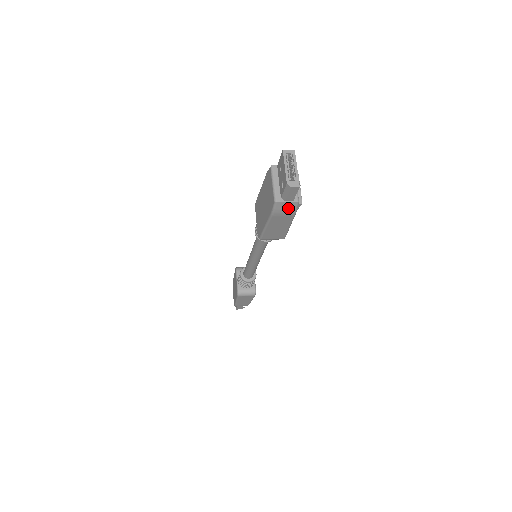
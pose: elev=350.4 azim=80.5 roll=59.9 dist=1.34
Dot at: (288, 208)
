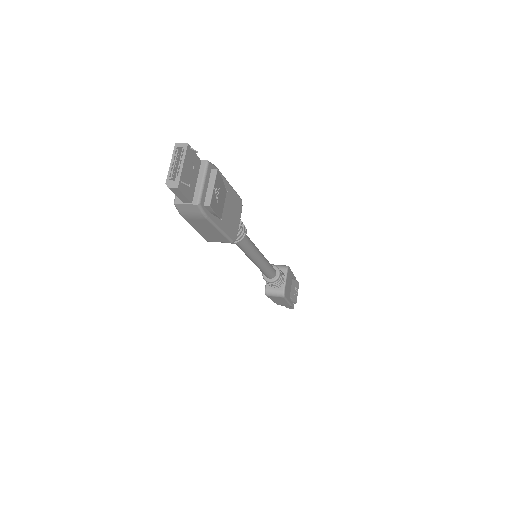
Dot at: (192, 210)
